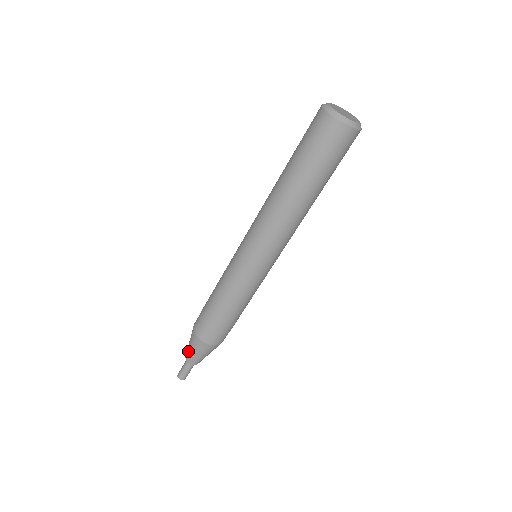
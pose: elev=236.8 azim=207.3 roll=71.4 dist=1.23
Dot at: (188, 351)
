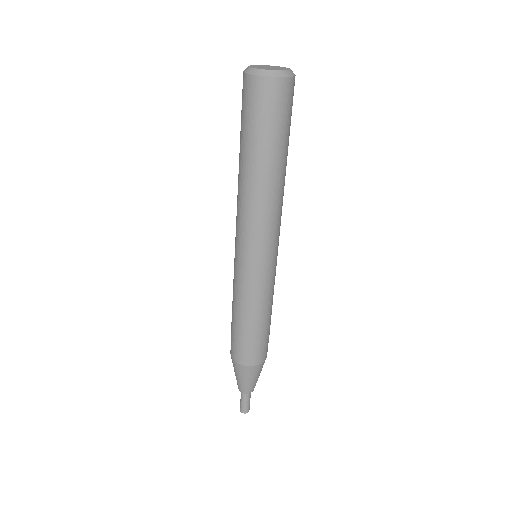
Dot at: occluded
